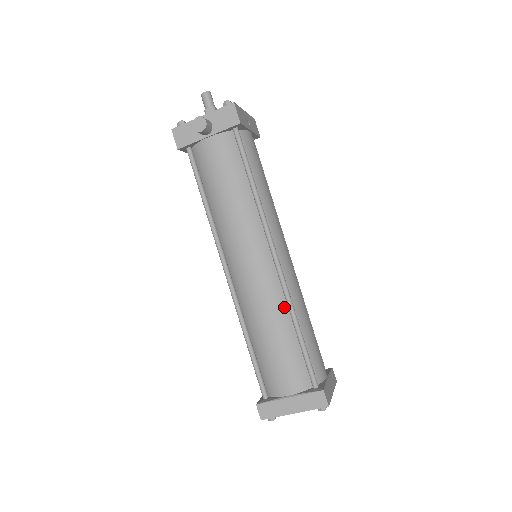
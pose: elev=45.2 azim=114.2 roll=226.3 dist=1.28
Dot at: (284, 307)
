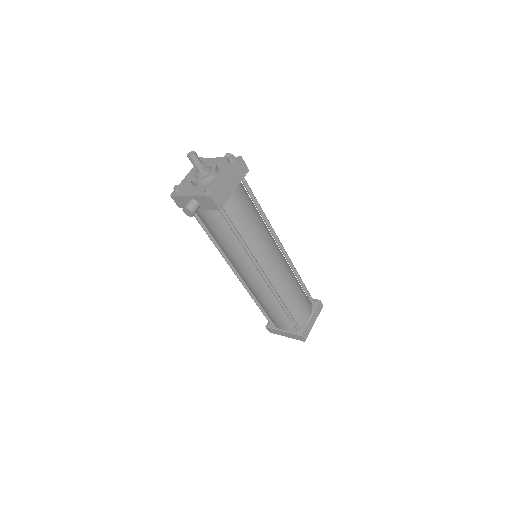
Dot at: (274, 297)
